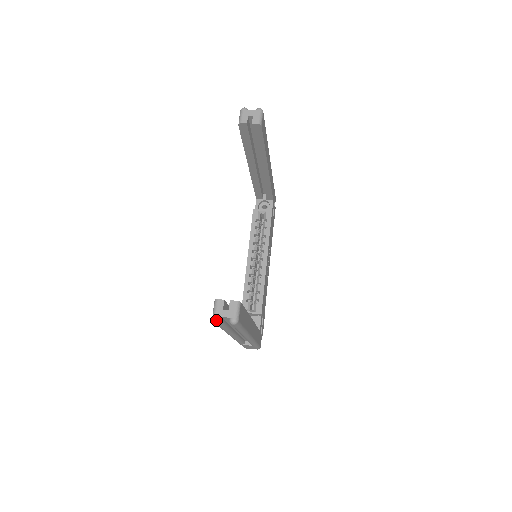
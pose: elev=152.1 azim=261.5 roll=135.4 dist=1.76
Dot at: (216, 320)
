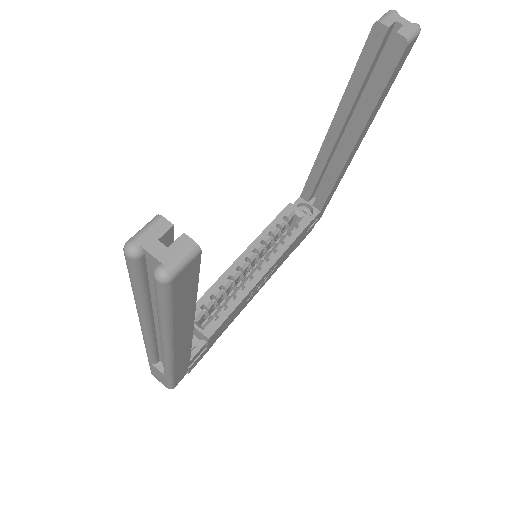
Dot at: (130, 249)
